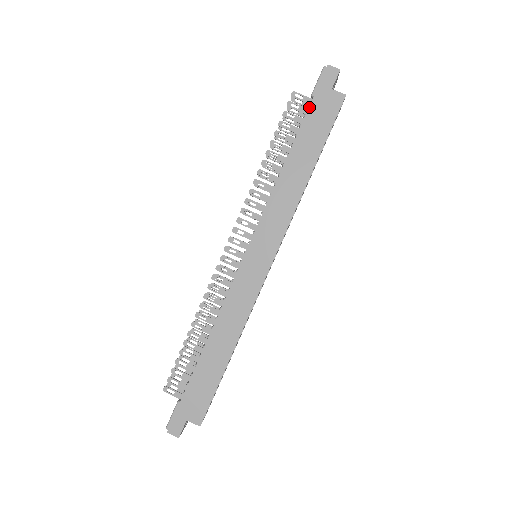
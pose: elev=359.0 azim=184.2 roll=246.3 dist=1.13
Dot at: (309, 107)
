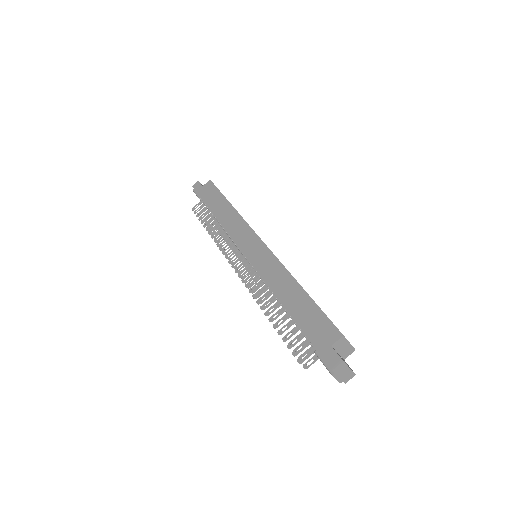
Dot at: occluded
